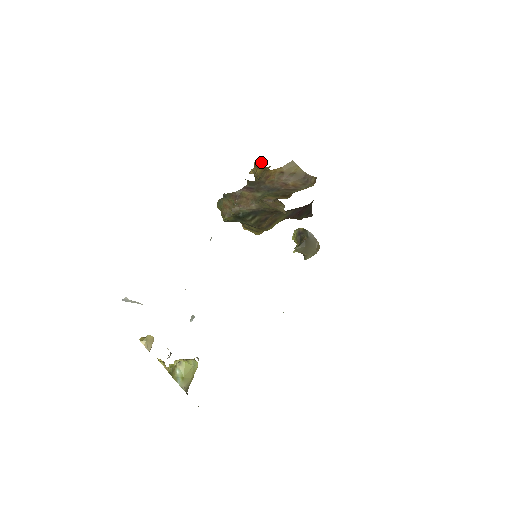
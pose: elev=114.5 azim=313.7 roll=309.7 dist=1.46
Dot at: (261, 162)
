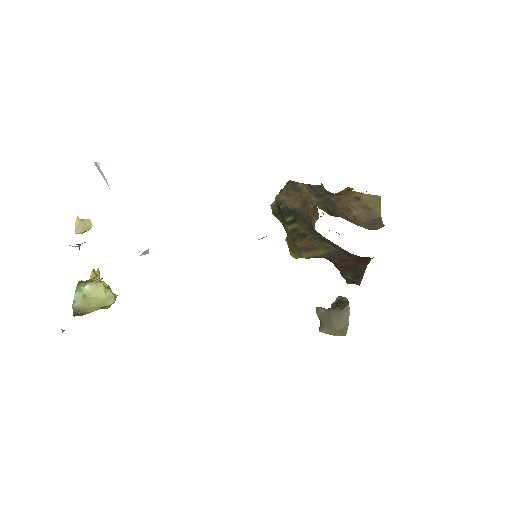
Dot at: occluded
